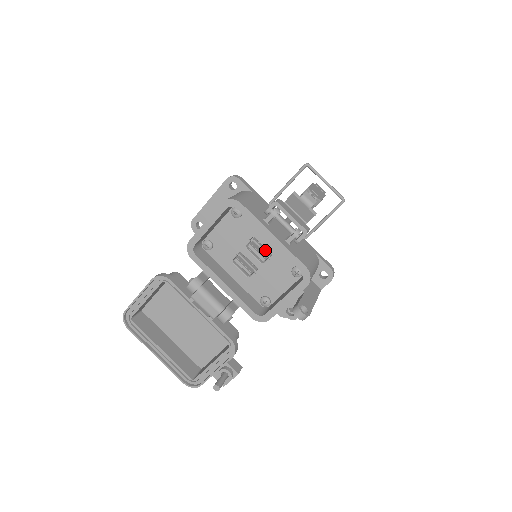
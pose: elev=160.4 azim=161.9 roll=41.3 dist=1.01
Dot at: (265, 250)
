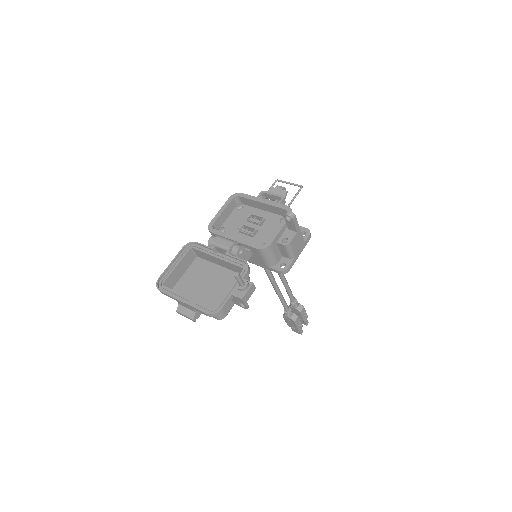
Dot at: (260, 216)
